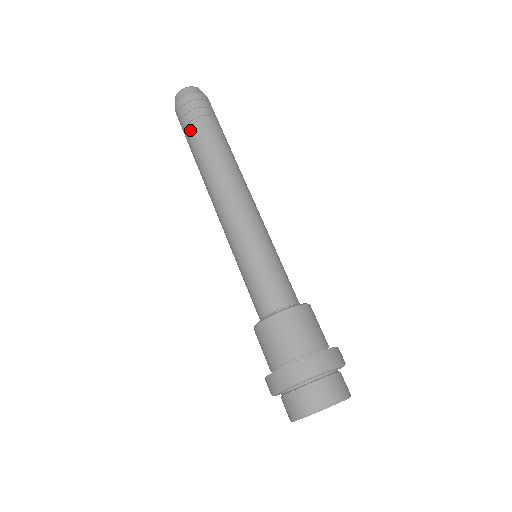
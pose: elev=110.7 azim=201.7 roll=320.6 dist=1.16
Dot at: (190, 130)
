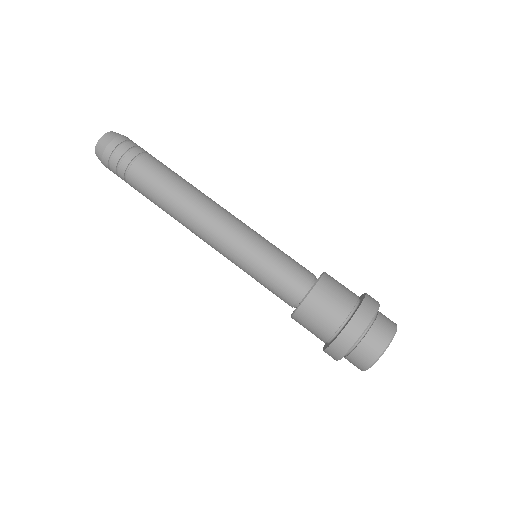
Dot at: (136, 167)
